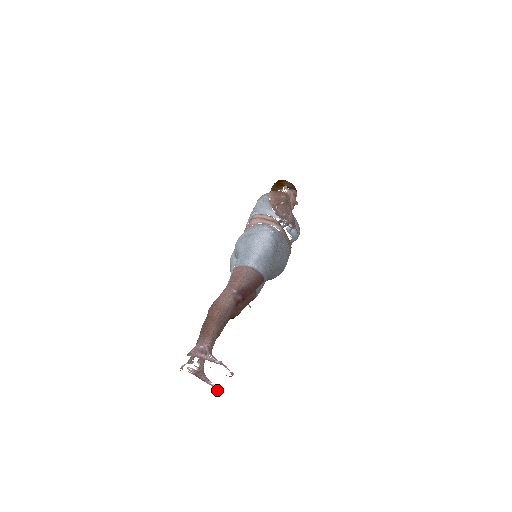
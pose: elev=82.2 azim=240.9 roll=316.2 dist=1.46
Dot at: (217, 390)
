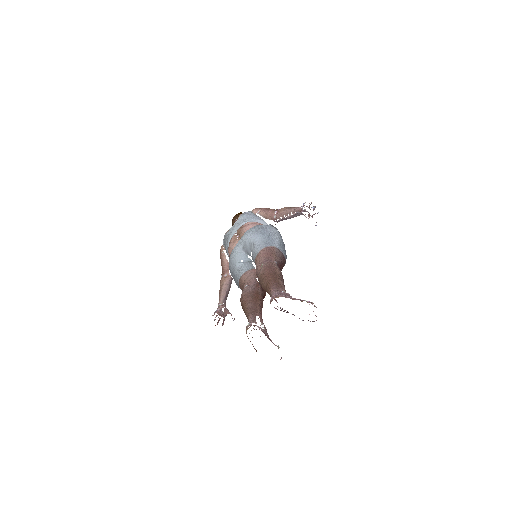
Dot at: occluded
